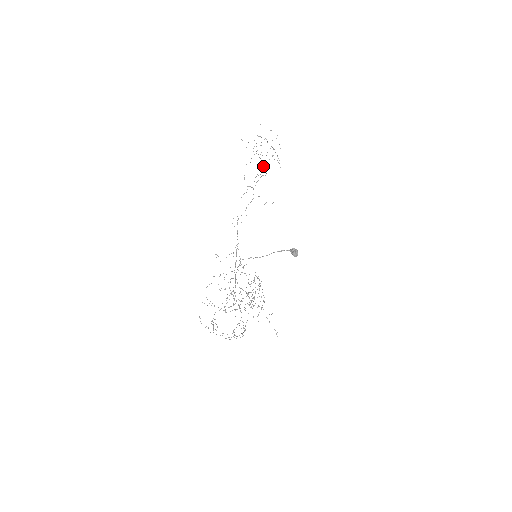
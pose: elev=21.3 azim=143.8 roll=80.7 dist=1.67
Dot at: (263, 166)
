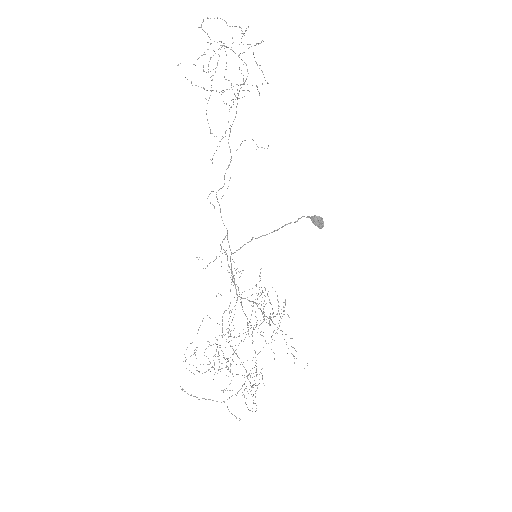
Dot at: occluded
